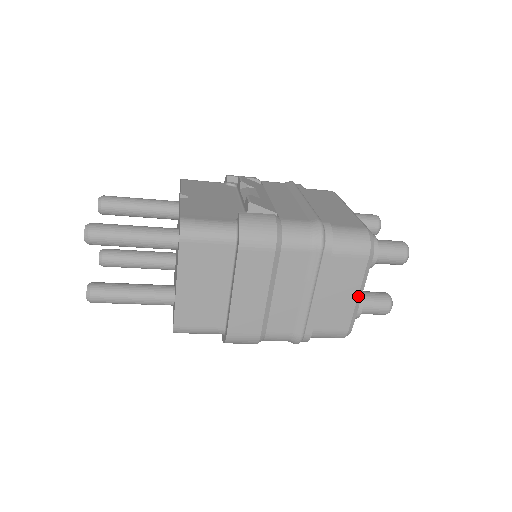
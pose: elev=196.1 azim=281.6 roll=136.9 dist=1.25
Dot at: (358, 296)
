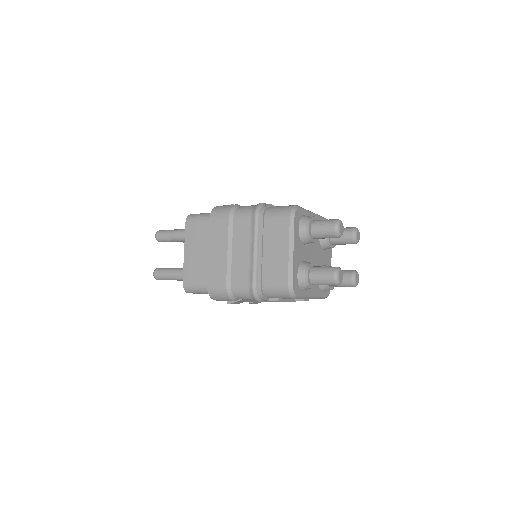
Dot at: (289, 251)
